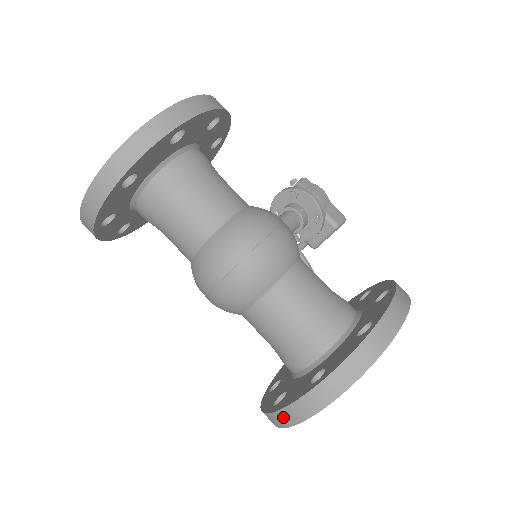
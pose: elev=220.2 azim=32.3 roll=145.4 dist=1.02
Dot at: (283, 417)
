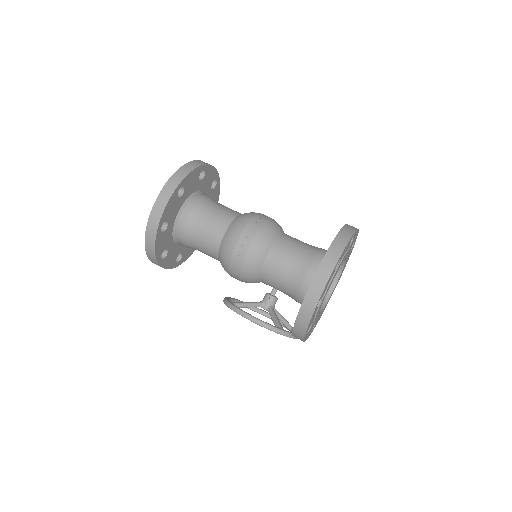
Dot at: (314, 290)
